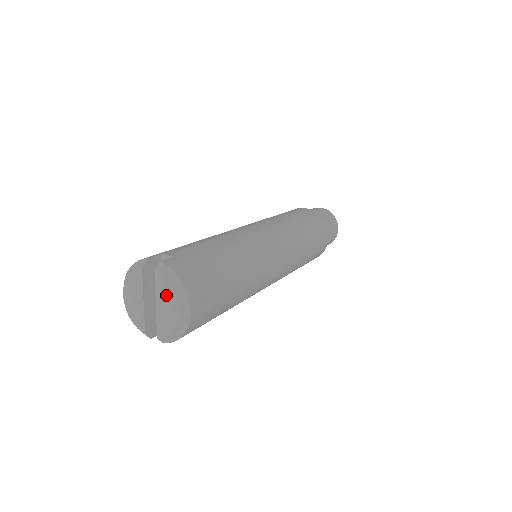
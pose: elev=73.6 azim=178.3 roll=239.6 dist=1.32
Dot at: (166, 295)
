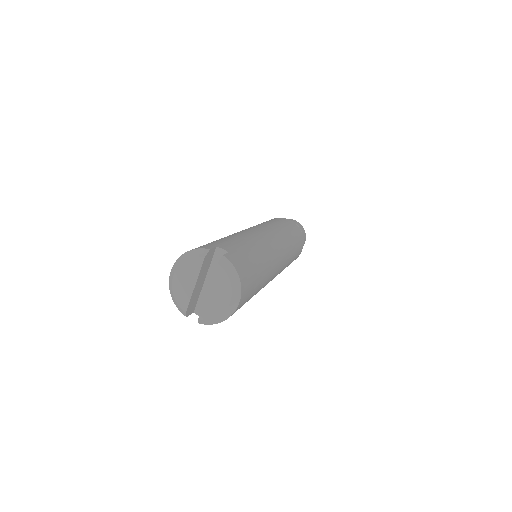
Dot at: (222, 285)
